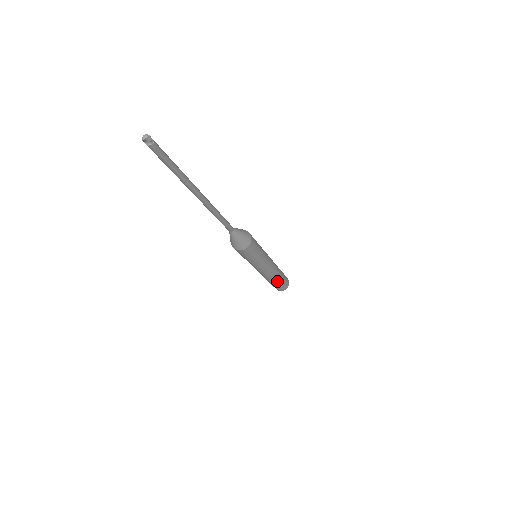
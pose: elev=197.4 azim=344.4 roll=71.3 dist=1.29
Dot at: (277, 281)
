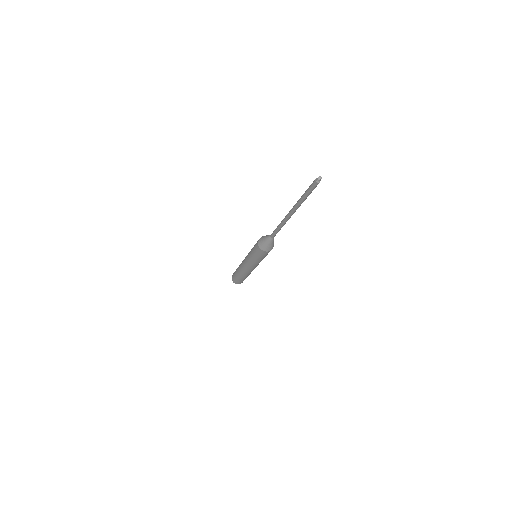
Dot at: (247, 276)
